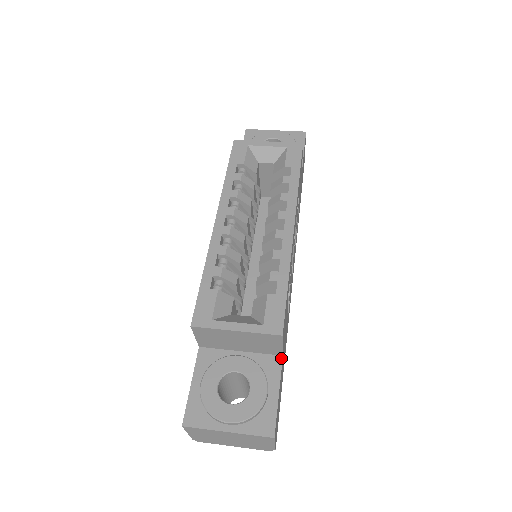
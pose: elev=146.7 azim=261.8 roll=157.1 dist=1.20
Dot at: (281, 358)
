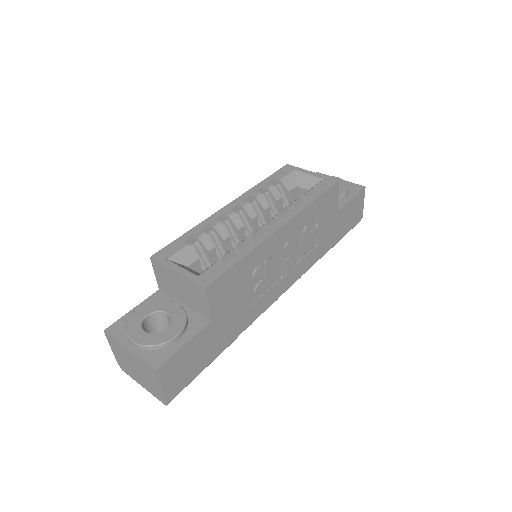
Dot at: (209, 322)
